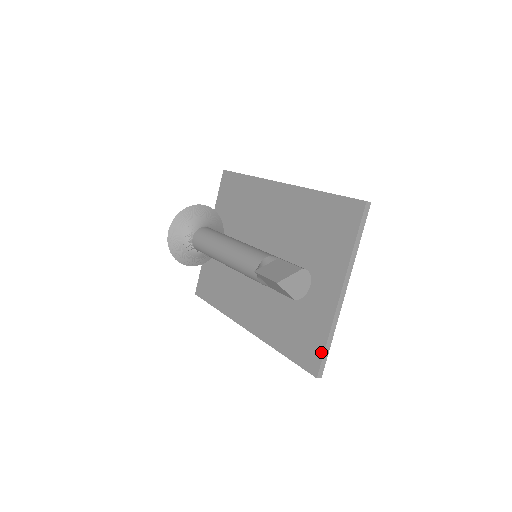
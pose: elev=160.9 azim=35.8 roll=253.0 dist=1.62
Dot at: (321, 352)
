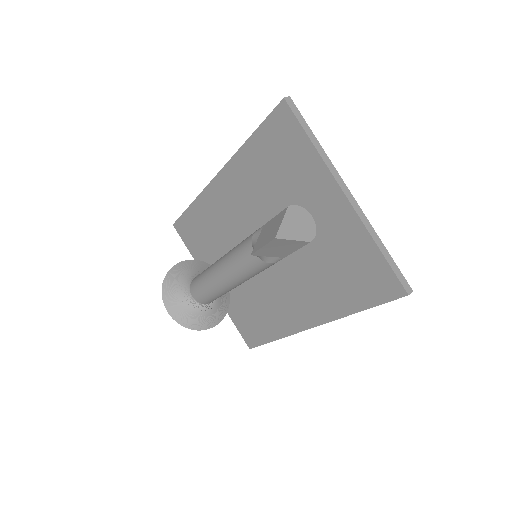
Dot at: (386, 267)
